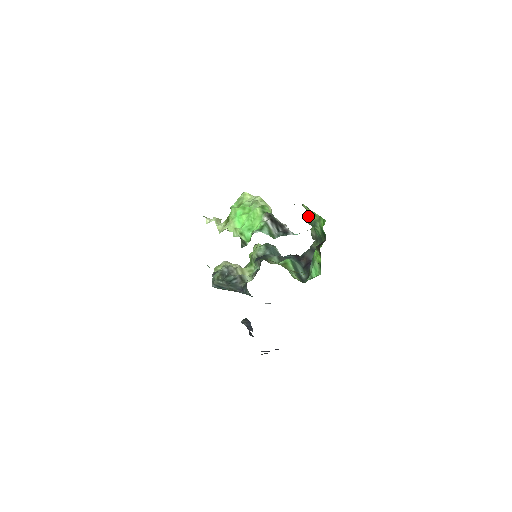
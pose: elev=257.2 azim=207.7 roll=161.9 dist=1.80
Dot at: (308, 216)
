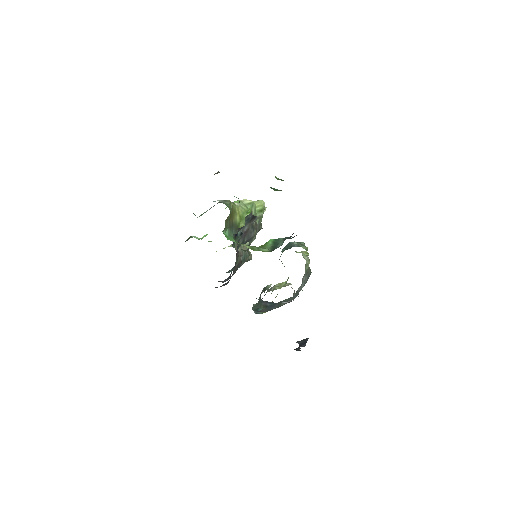
Dot at: occluded
